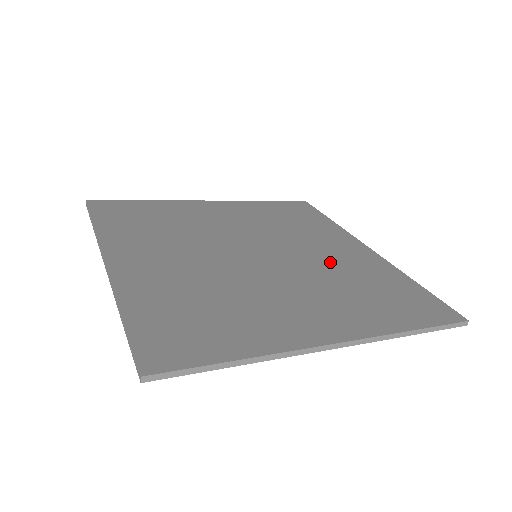
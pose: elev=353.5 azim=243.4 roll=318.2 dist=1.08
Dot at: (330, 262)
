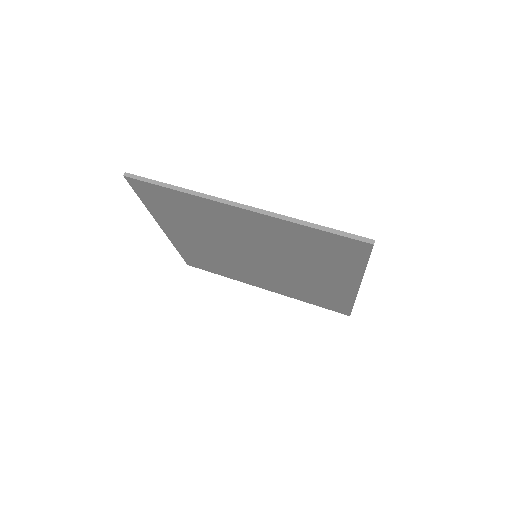
Dot at: occluded
